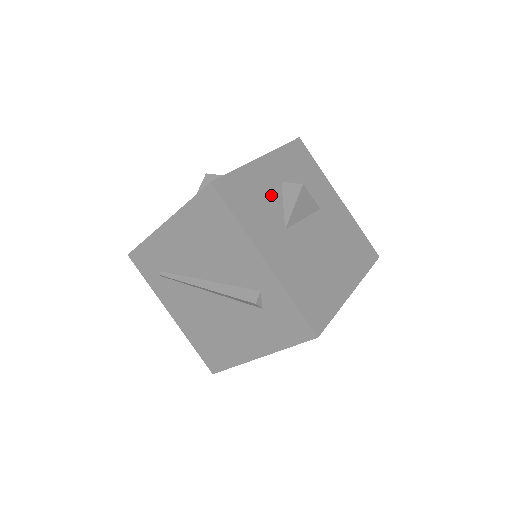
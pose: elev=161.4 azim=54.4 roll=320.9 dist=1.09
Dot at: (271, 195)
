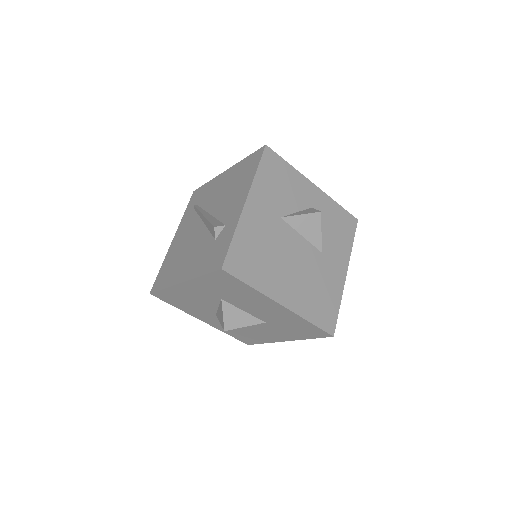
Dot at: (295, 199)
